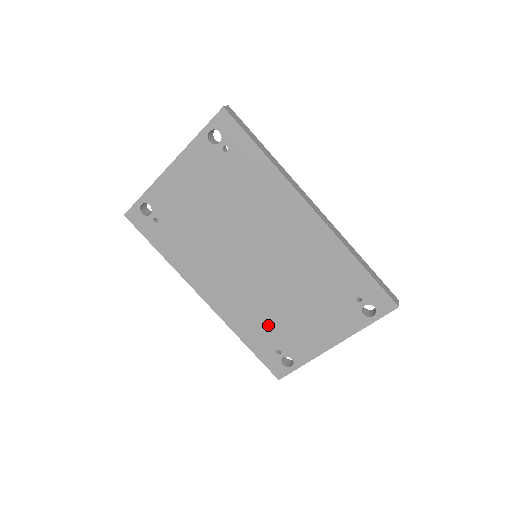
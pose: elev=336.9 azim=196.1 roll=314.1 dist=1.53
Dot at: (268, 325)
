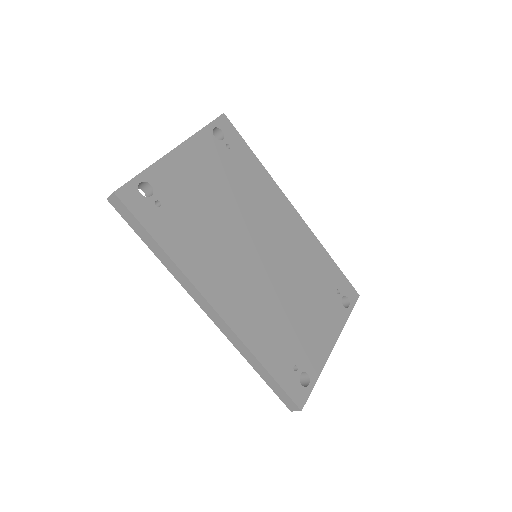
Dot at: (282, 333)
